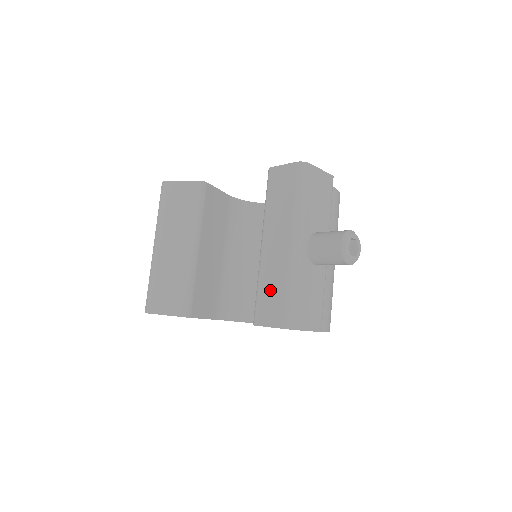
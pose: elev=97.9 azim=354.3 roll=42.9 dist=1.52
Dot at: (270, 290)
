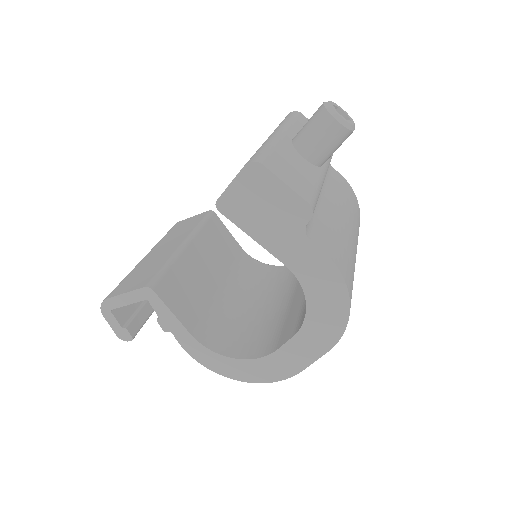
Dot at: occluded
